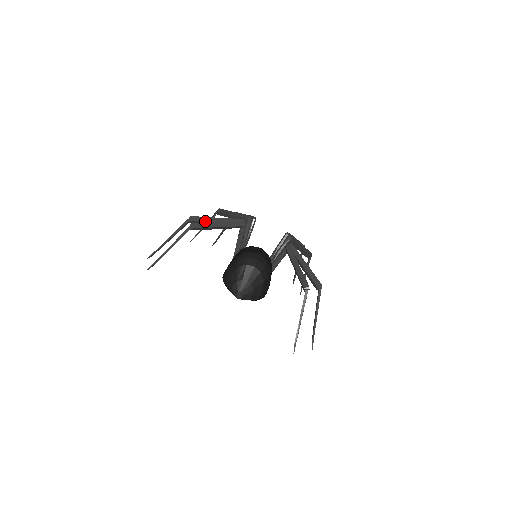
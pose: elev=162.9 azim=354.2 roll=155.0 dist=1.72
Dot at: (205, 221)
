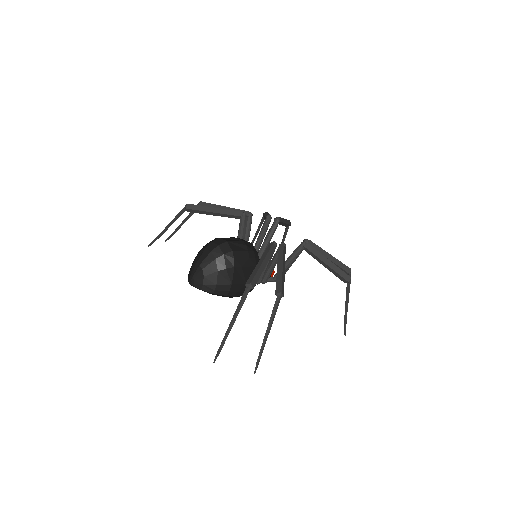
Dot at: occluded
